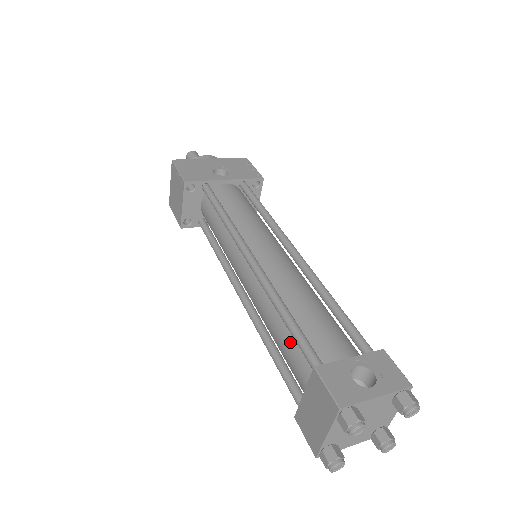
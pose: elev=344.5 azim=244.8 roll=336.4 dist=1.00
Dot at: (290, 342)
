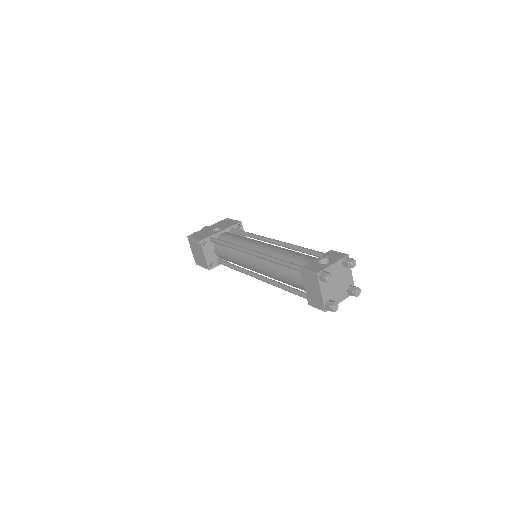
Dot at: (288, 272)
